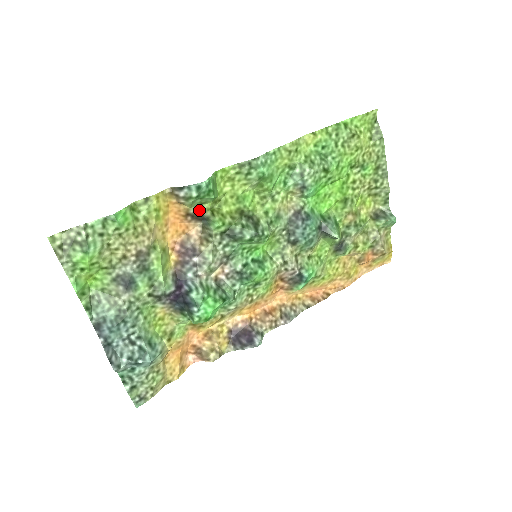
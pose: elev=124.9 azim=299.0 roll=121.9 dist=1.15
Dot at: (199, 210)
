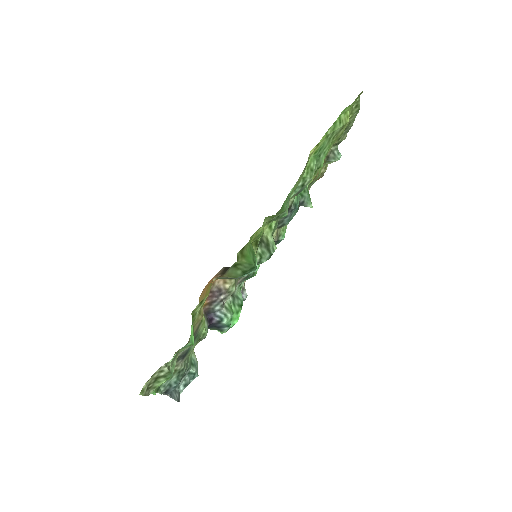
Dot at: (230, 268)
